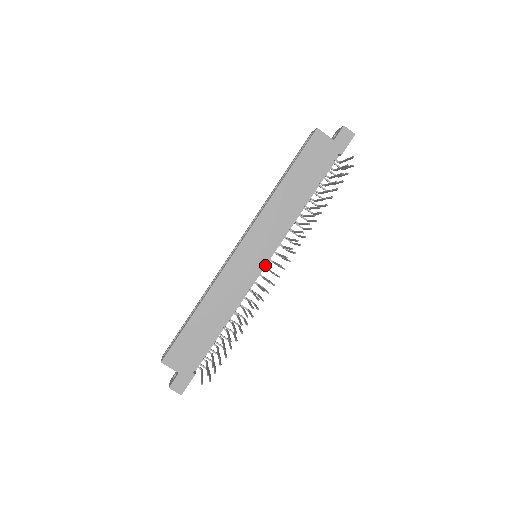
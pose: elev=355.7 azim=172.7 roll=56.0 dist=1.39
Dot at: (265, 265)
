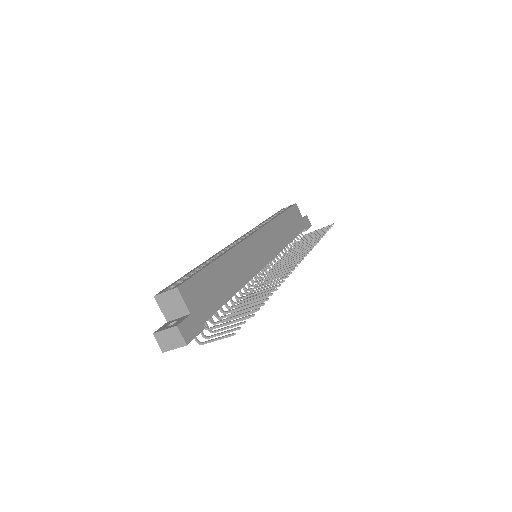
Dot at: occluded
